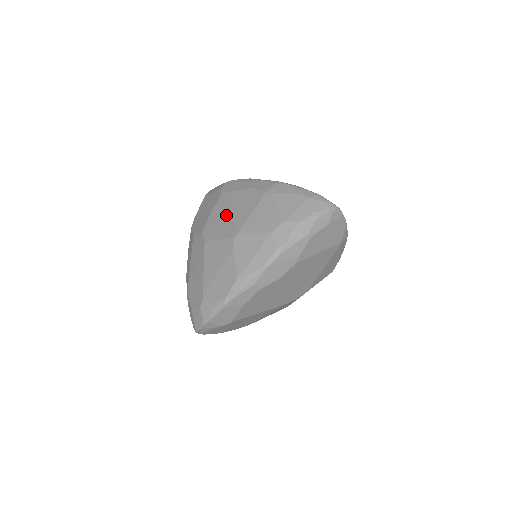
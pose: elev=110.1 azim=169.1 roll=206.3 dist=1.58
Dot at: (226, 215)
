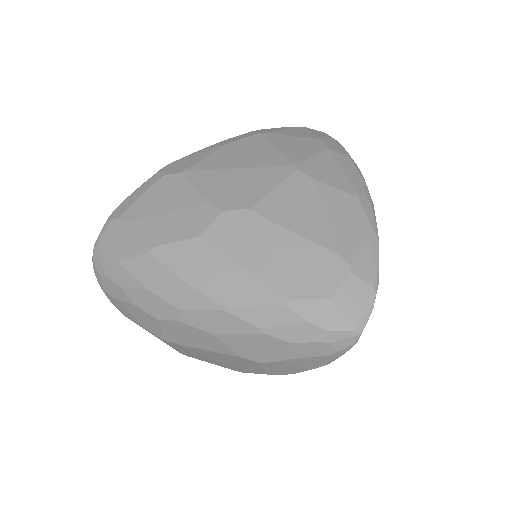
Dot at: (238, 172)
